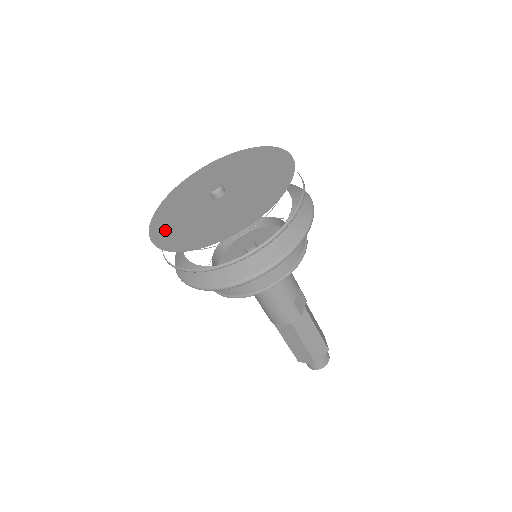
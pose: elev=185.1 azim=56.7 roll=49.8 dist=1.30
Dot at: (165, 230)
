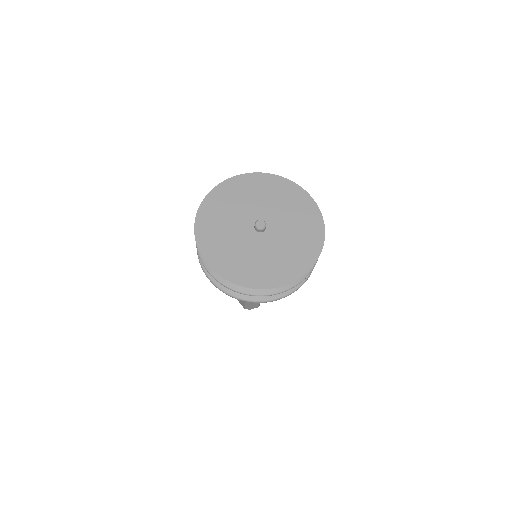
Dot at: (230, 266)
